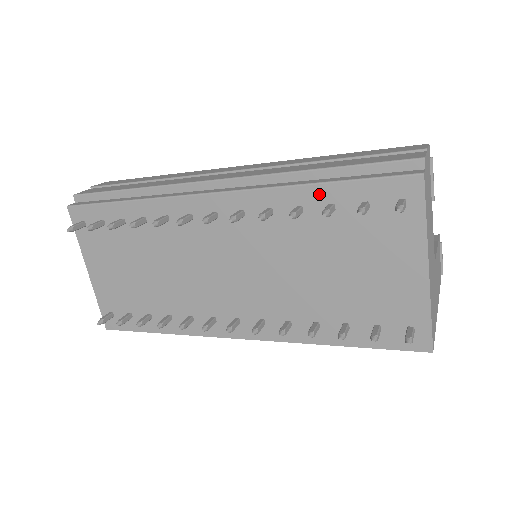
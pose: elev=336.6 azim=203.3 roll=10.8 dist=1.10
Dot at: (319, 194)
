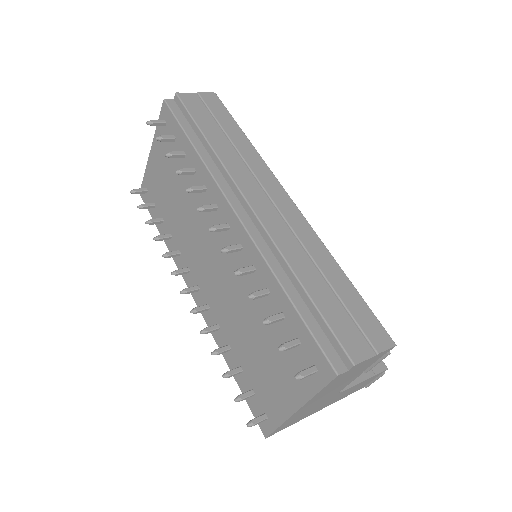
Dot at: (283, 301)
